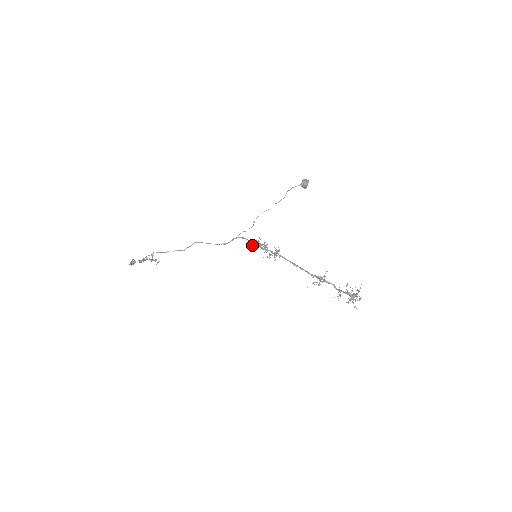
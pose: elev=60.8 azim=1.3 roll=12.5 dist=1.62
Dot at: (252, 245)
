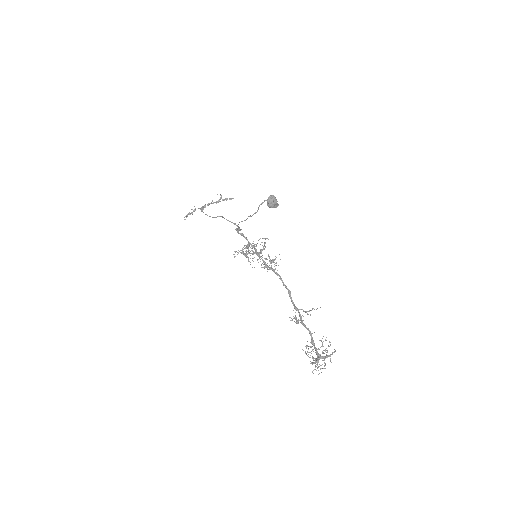
Dot at: occluded
